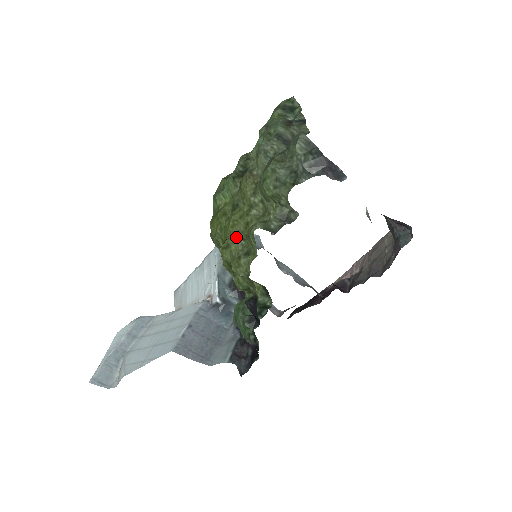
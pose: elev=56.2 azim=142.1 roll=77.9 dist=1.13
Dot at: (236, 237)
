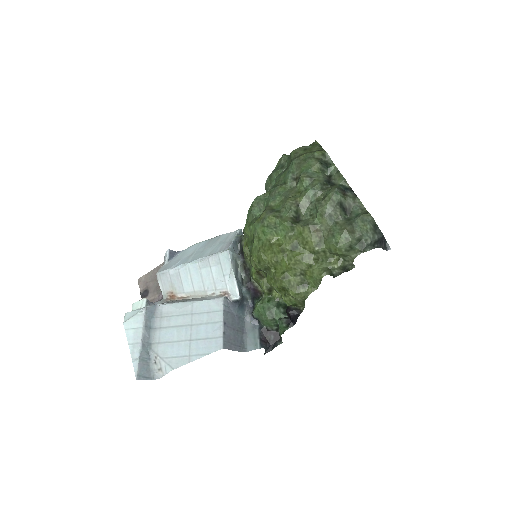
Dot at: (296, 272)
